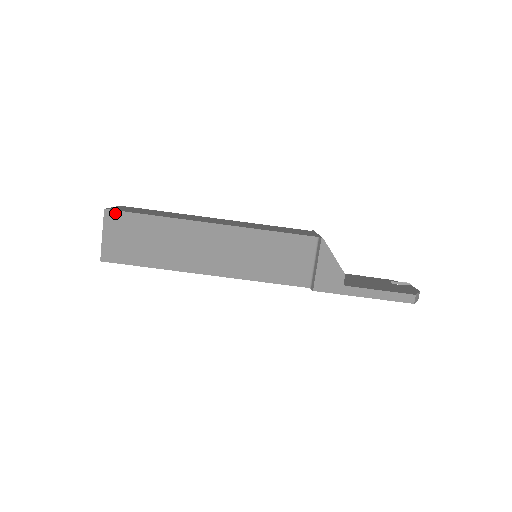
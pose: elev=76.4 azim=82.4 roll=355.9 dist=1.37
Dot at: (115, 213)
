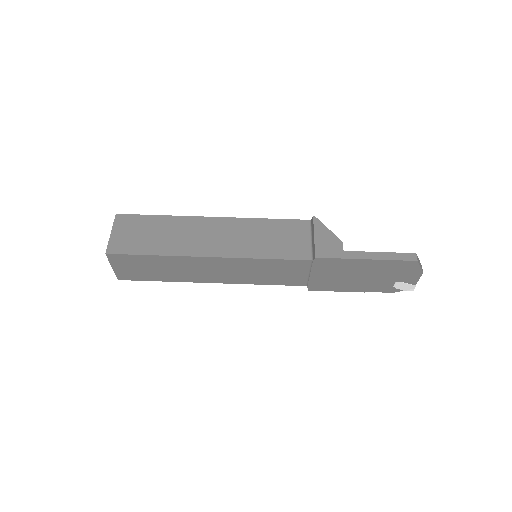
Dot at: (125, 216)
